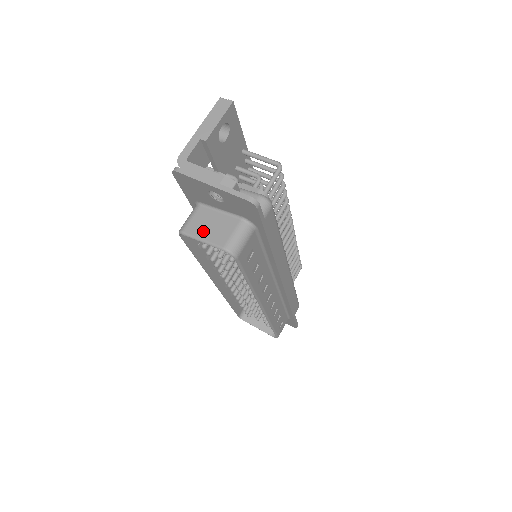
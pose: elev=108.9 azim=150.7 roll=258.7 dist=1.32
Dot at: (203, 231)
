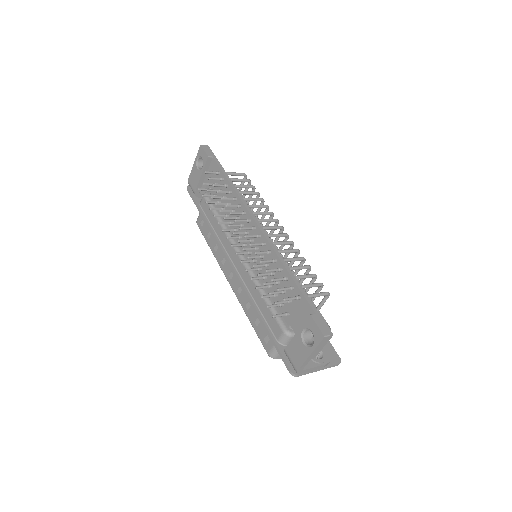
Dot at: occluded
